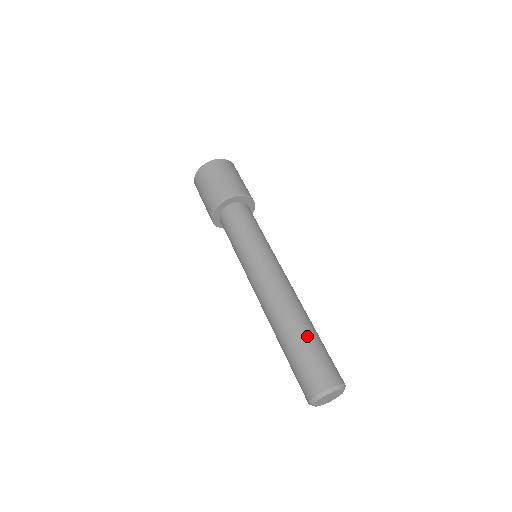
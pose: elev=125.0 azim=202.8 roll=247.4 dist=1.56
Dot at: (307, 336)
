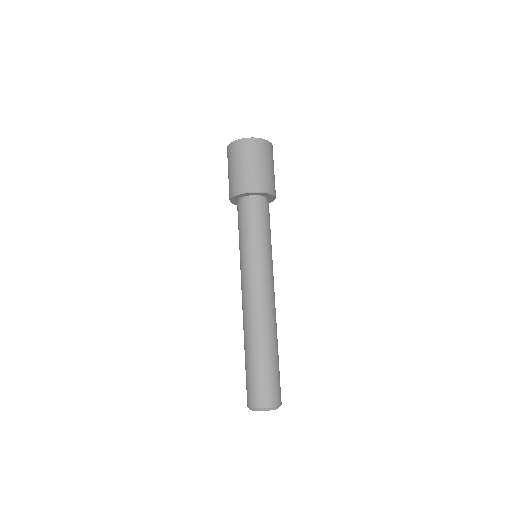
Dot at: (271, 357)
